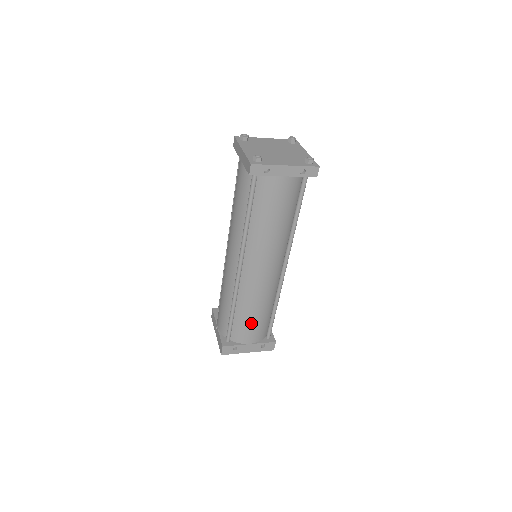
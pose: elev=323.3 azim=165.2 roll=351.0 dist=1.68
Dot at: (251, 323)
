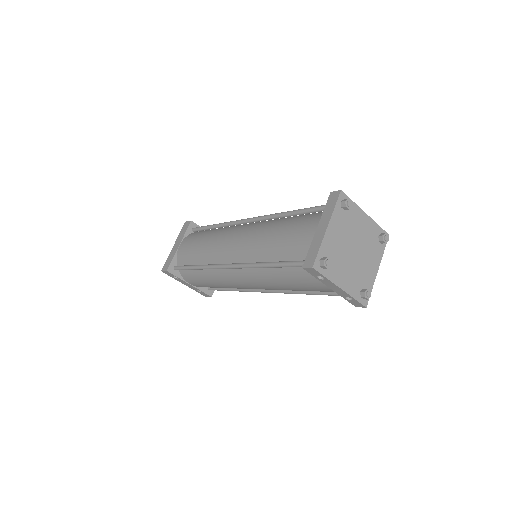
Dot at: (203, 283)
